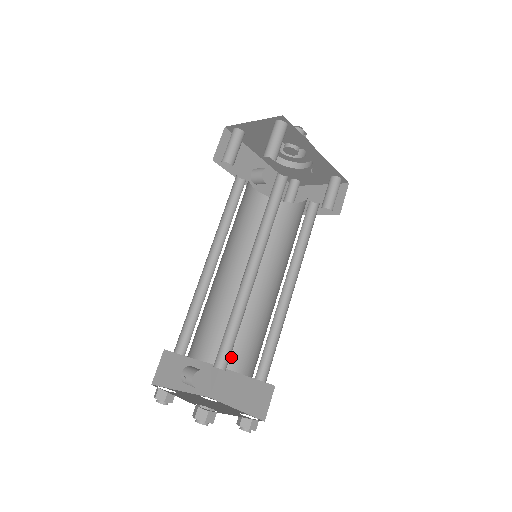
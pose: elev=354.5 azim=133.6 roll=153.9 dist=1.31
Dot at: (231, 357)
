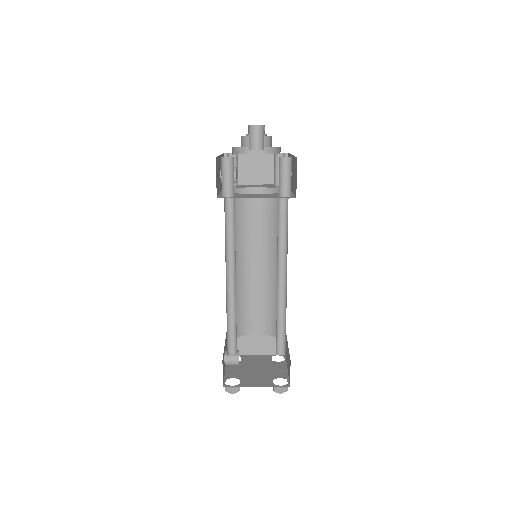
Dot at: (243, 327)
